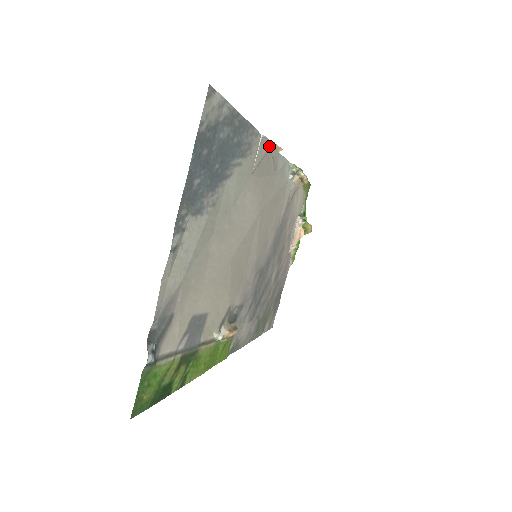
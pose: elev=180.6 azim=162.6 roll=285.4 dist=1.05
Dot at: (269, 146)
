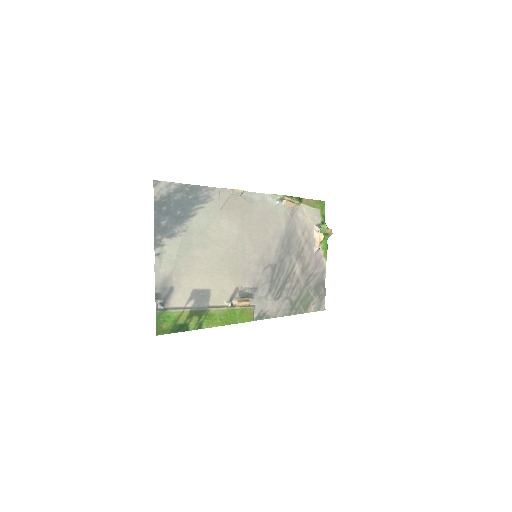
Dot at: (230, 192)
